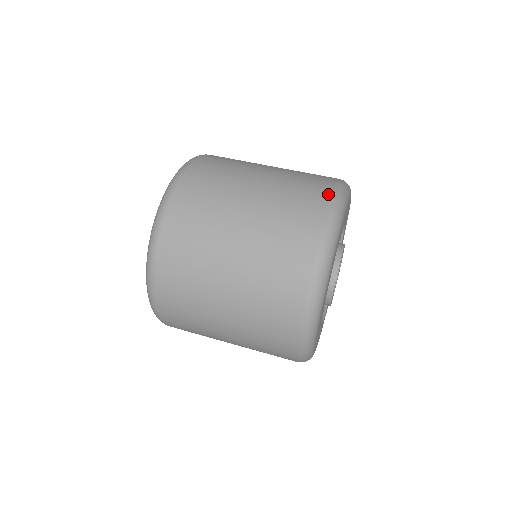
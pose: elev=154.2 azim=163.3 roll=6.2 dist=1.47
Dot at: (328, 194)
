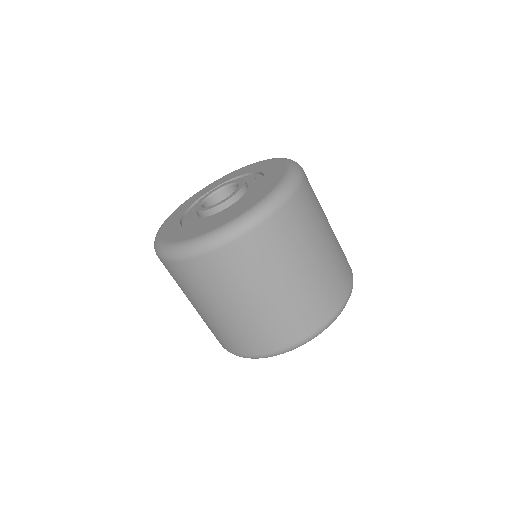
Dot at: (292, 342)
